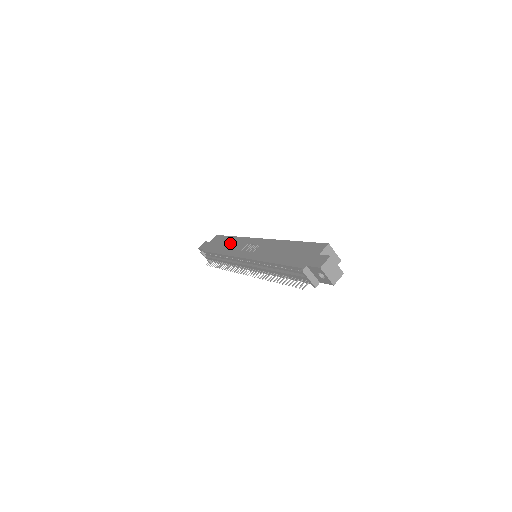
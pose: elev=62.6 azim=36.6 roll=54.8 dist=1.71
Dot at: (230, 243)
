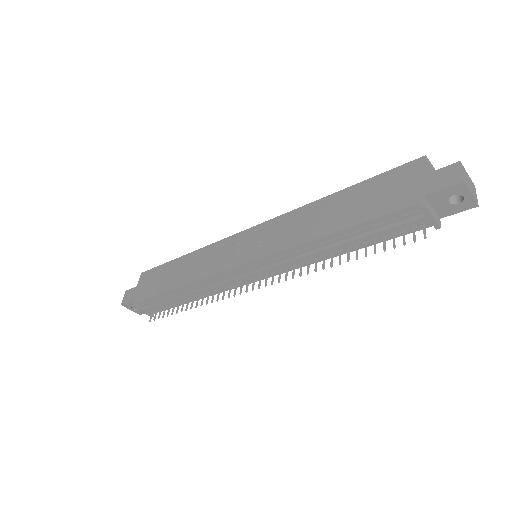
Dot at: (188, 265)
